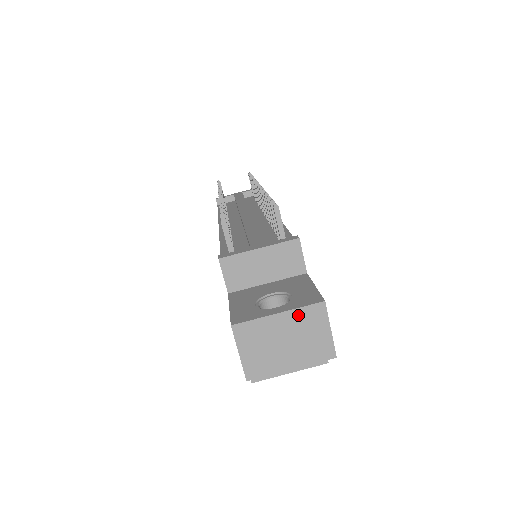
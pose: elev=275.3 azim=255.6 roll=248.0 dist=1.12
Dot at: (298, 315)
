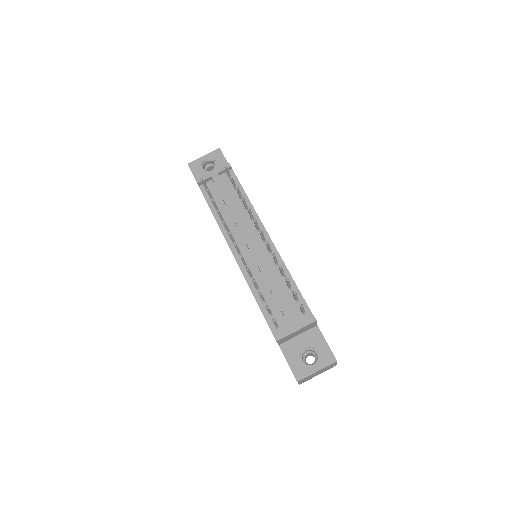
Dot at: (325, 368)
